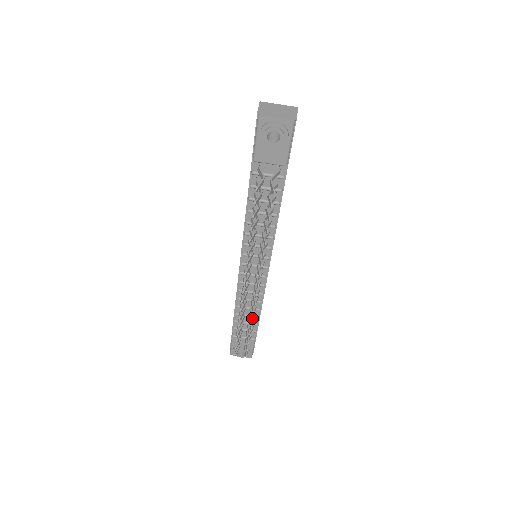
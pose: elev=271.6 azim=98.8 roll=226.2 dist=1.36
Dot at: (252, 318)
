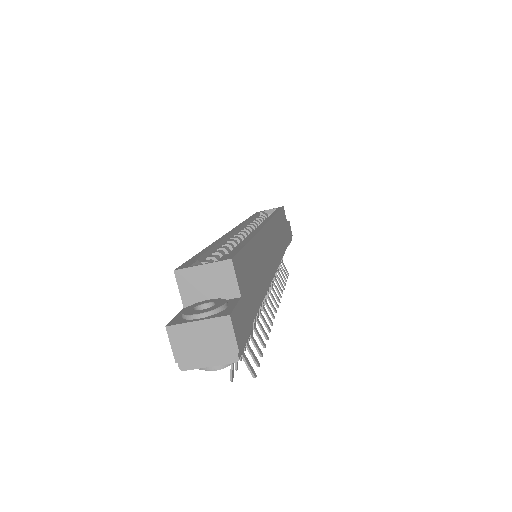
Dot at: (281, 292)
